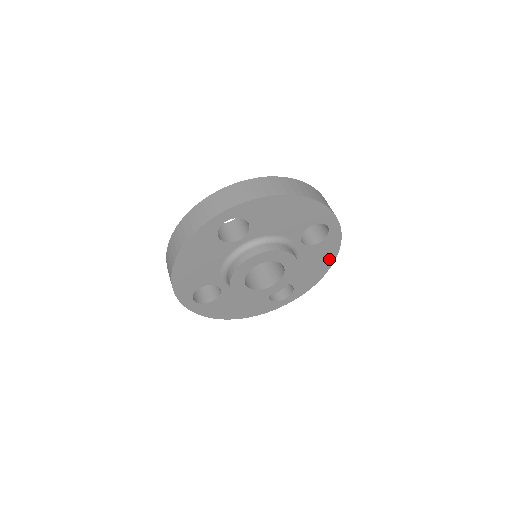
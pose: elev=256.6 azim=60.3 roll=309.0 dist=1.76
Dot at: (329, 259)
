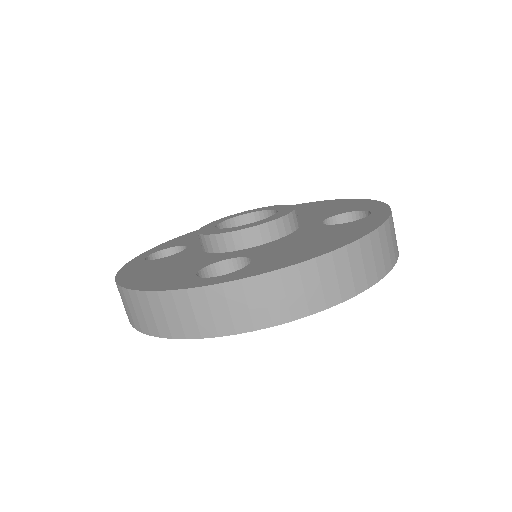
Dot at: occluded
